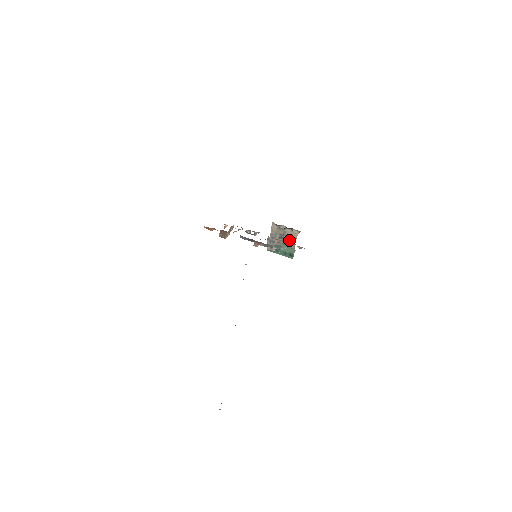
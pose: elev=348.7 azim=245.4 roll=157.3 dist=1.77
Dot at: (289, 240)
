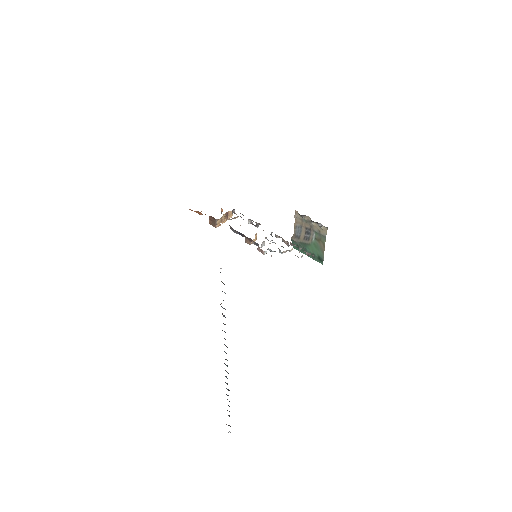
Dot at: (318, 238)
